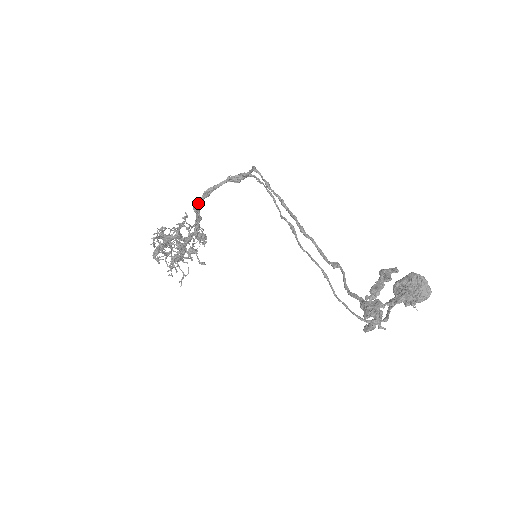
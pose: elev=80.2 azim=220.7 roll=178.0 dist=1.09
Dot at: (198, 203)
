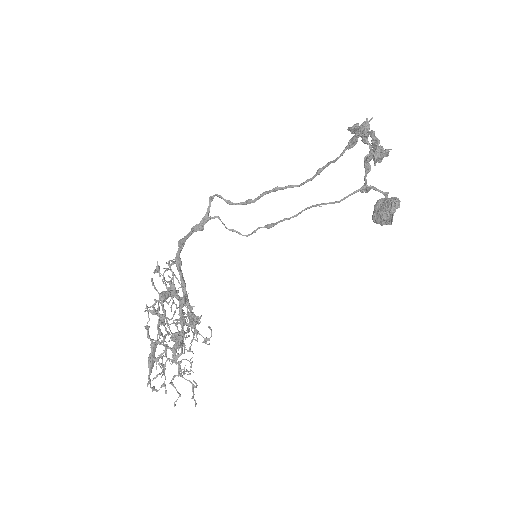
Dot at: (177, 254)
